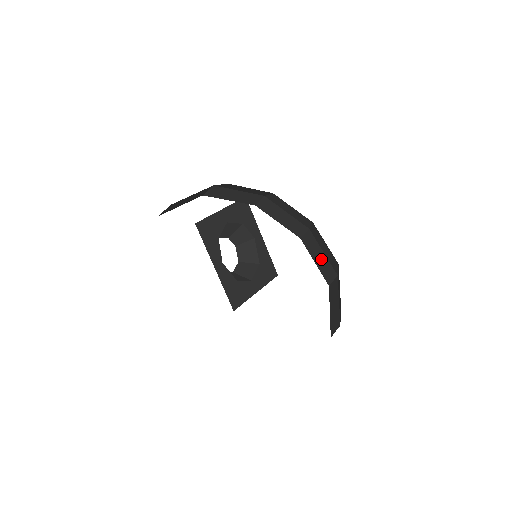
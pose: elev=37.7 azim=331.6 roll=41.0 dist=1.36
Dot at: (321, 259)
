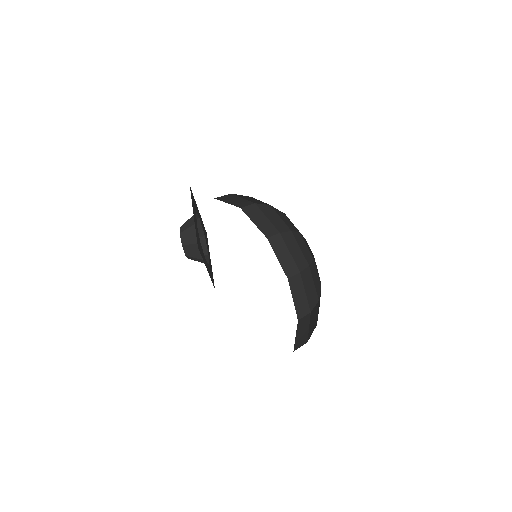
Dot at: (264, 223)
